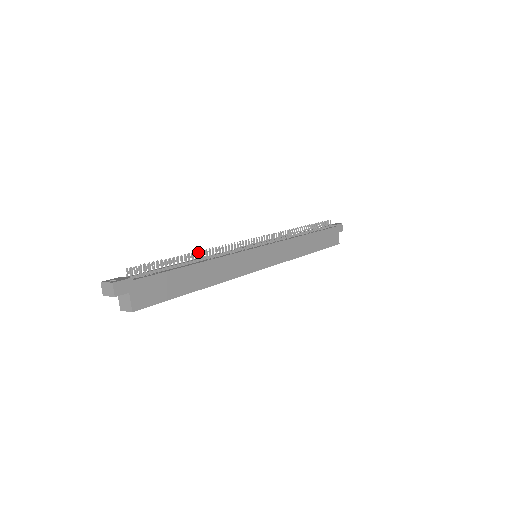
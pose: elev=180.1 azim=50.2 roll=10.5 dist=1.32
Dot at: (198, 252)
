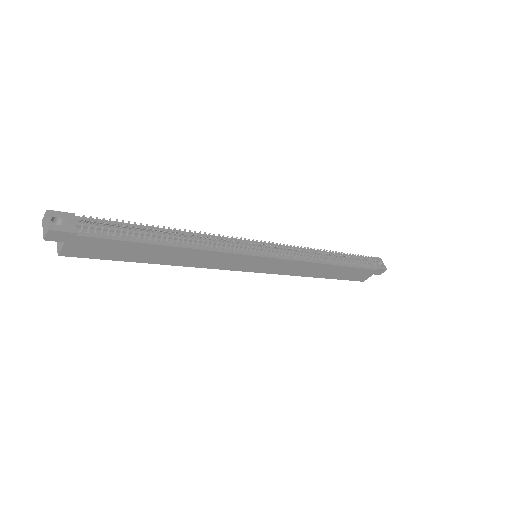
Dot at: (185, 234)
